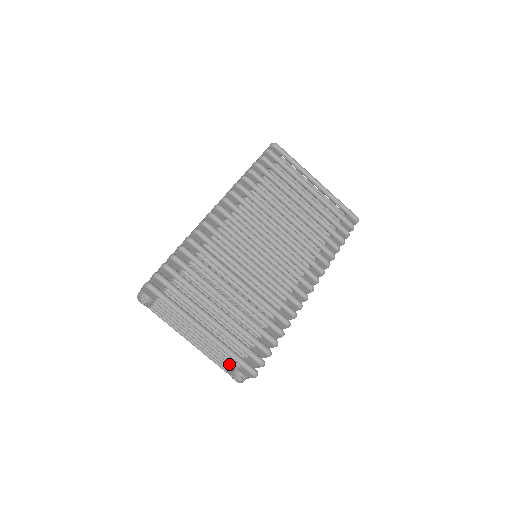
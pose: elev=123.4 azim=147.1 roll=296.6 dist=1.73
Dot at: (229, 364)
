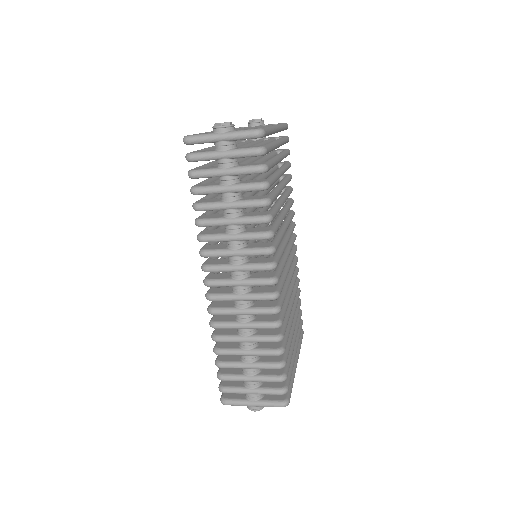
Dot at: occluded
